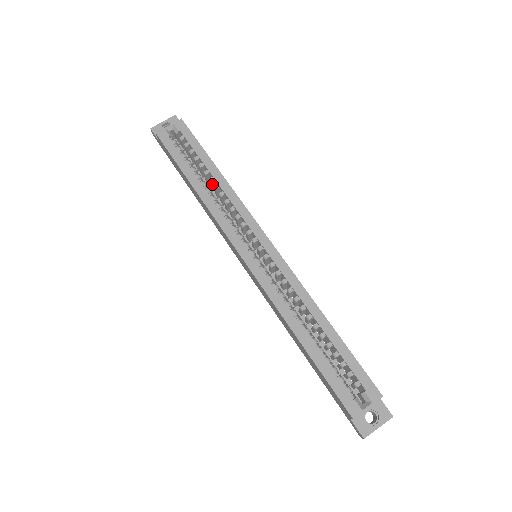
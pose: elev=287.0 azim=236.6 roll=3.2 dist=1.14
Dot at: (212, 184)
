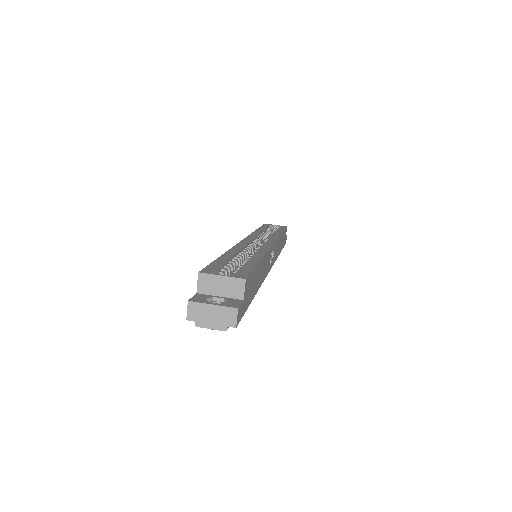
Dot at: occluded
